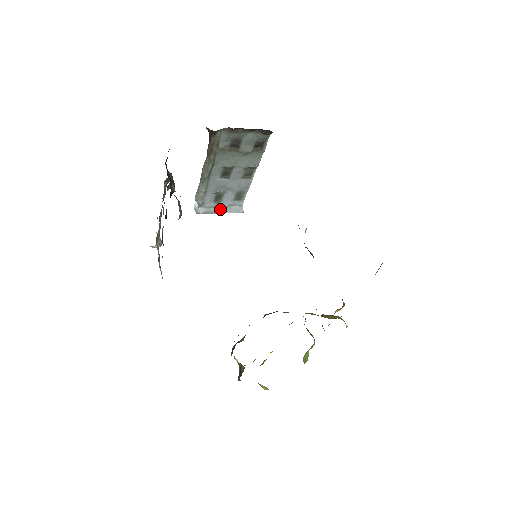
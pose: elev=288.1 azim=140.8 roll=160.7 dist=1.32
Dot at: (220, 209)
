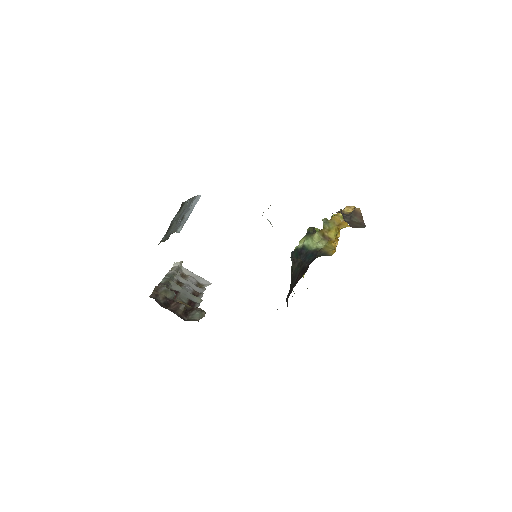
Dot at: (188, 214)
